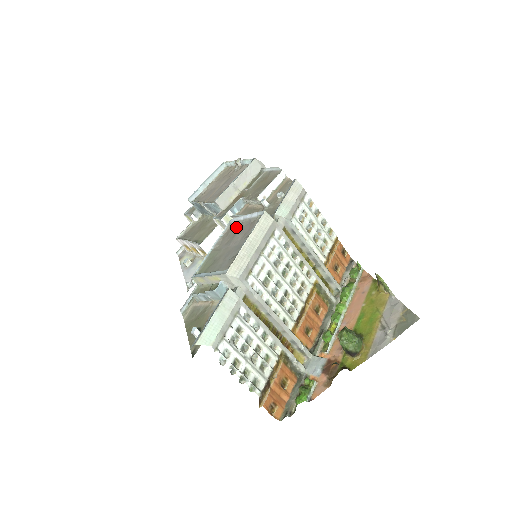
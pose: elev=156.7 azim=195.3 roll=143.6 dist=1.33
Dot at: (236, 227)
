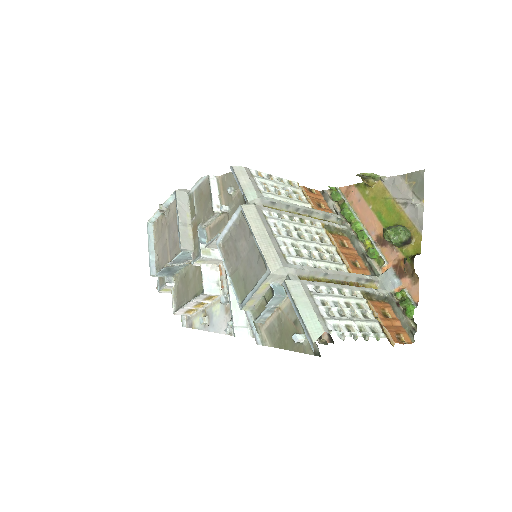
Dot at: (228, 242)
